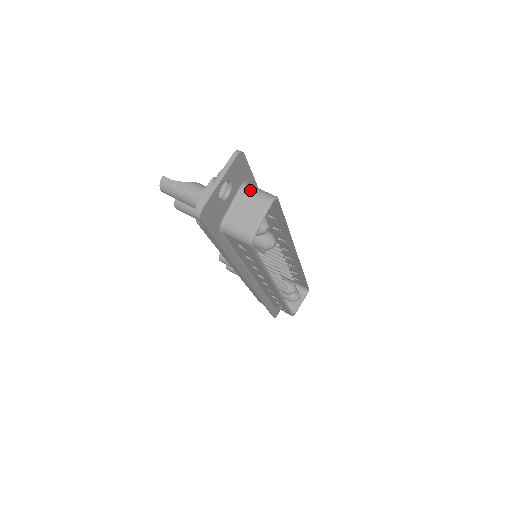
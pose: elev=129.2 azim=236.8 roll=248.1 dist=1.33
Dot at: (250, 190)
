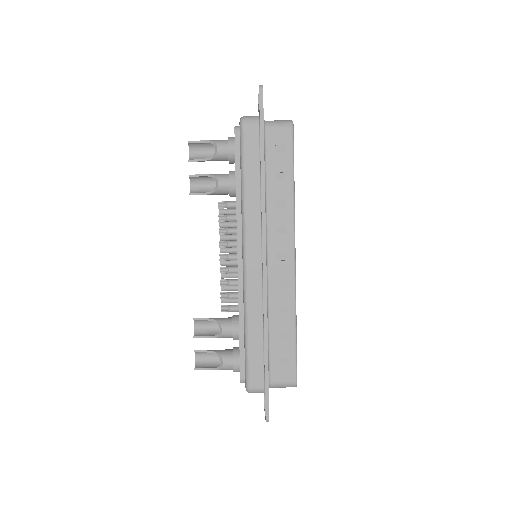
Dot at: occluded
